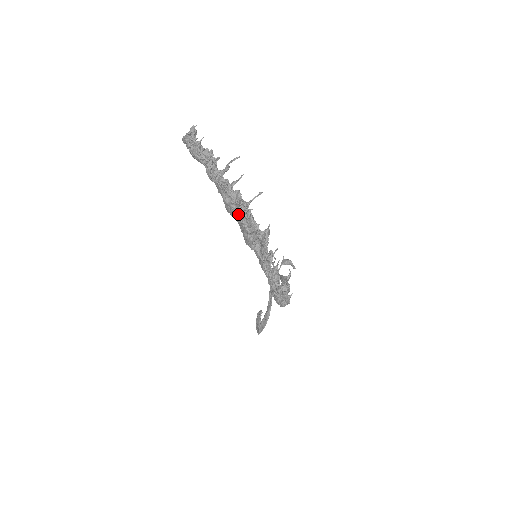
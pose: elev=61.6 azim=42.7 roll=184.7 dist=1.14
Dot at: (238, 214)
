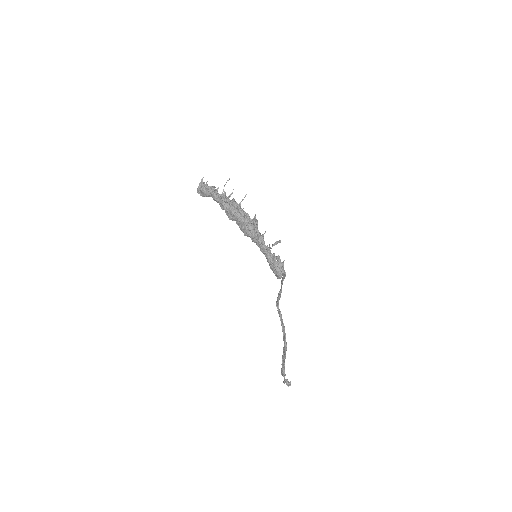
Dot at: (235, 212)
